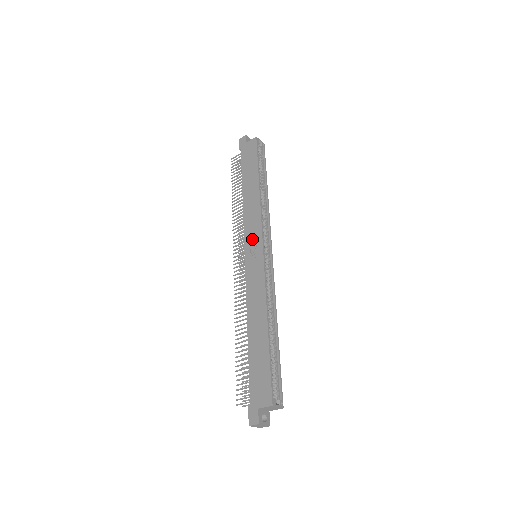
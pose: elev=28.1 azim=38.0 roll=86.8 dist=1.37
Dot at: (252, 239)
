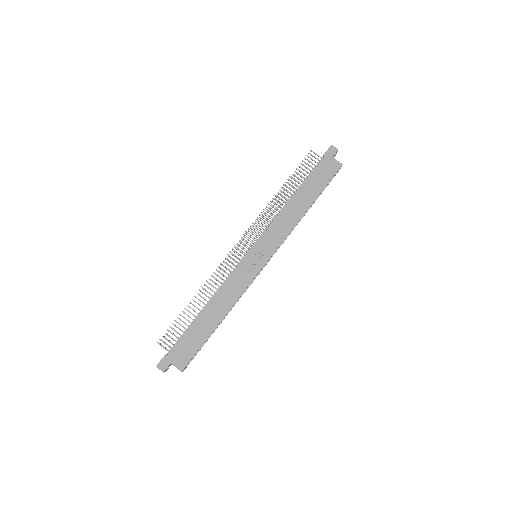
Dot at: (266, 245)
